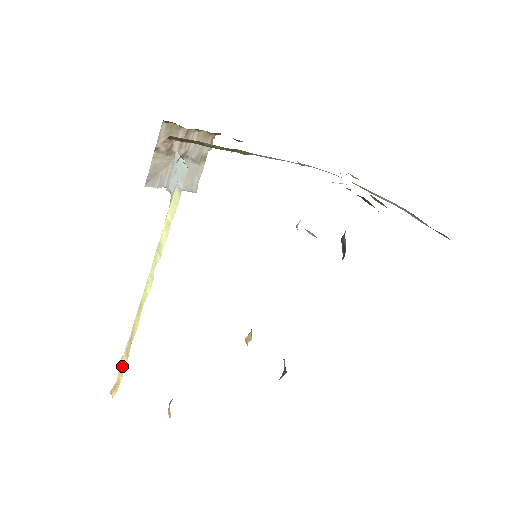
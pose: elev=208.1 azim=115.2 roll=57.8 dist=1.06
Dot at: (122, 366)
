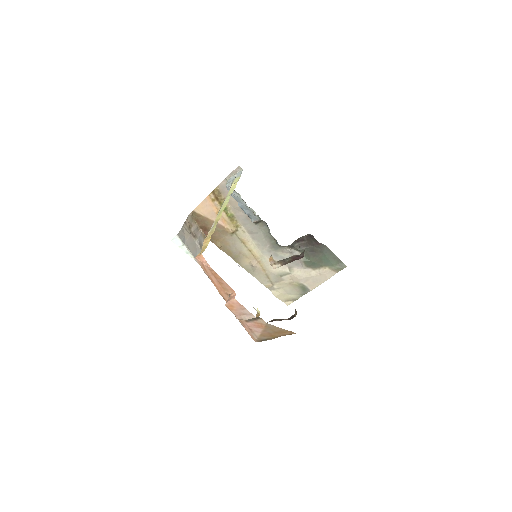
Dot at: (209, 237)
